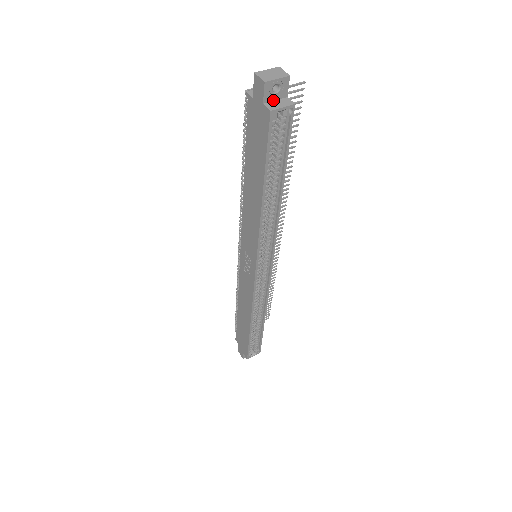
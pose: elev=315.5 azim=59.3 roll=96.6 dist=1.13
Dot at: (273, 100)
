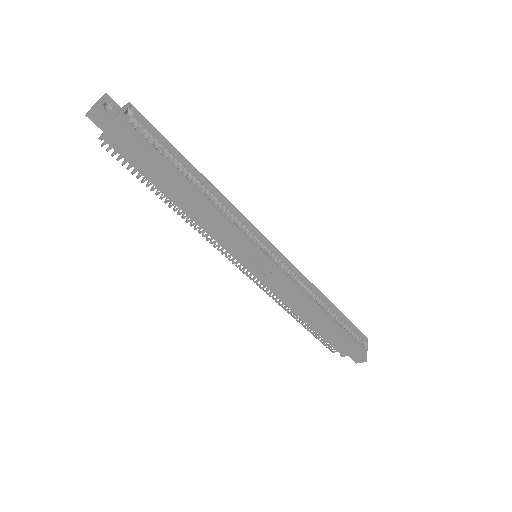
Dot at: (115, 116)
